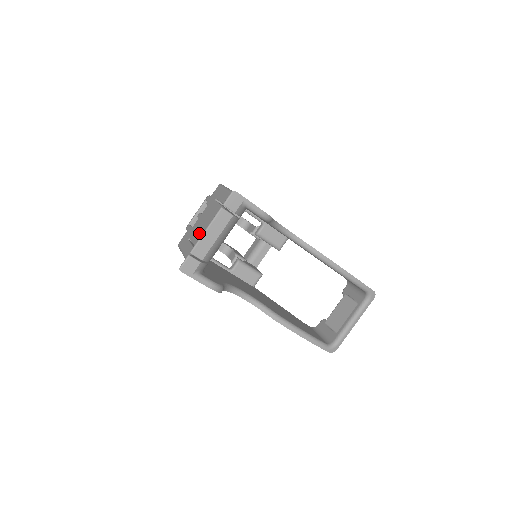
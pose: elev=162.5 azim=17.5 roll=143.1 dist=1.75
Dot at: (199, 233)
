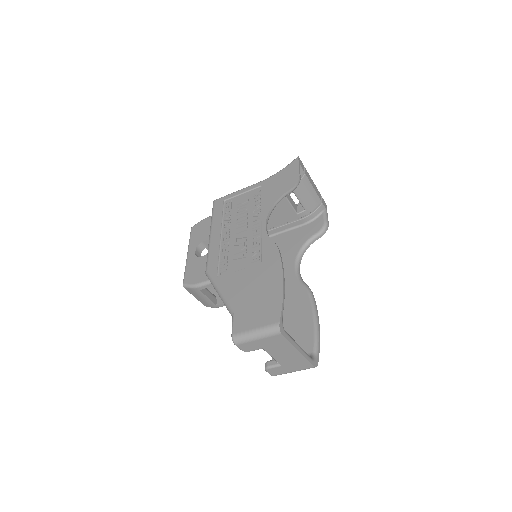
Dot at: occluded
